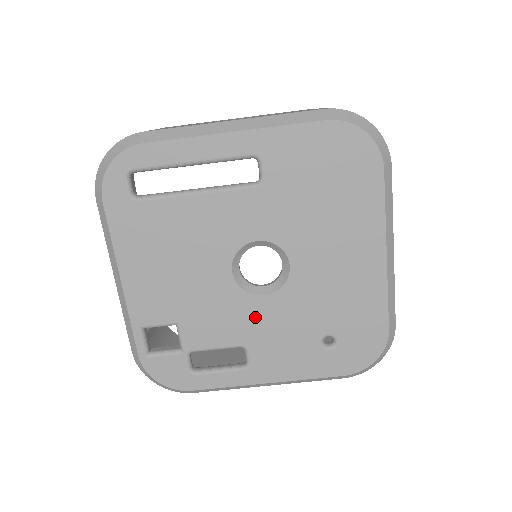
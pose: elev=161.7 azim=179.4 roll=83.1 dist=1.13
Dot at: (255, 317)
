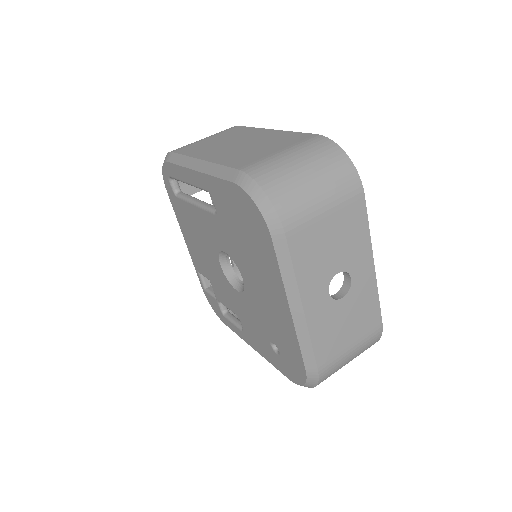
Dot at: (237, 302)
